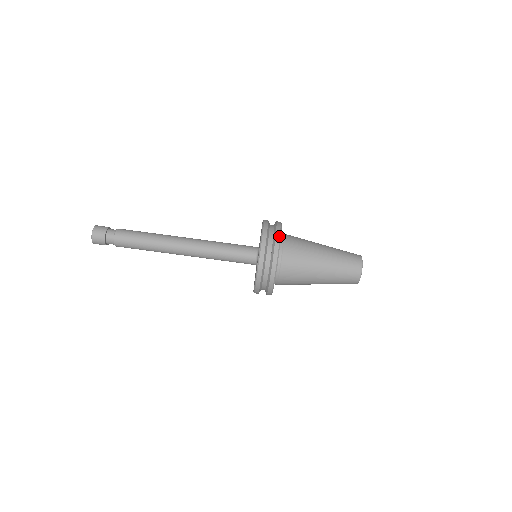
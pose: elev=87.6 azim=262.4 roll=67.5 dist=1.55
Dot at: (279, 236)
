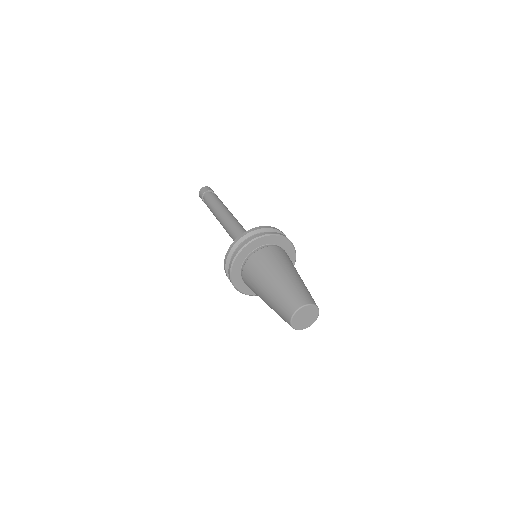
Dot at: (277, 233)
